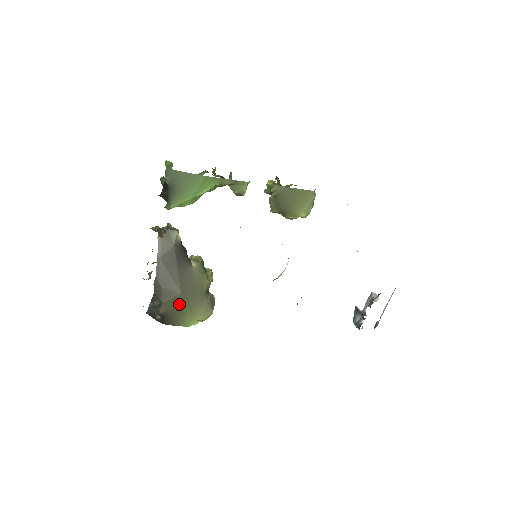
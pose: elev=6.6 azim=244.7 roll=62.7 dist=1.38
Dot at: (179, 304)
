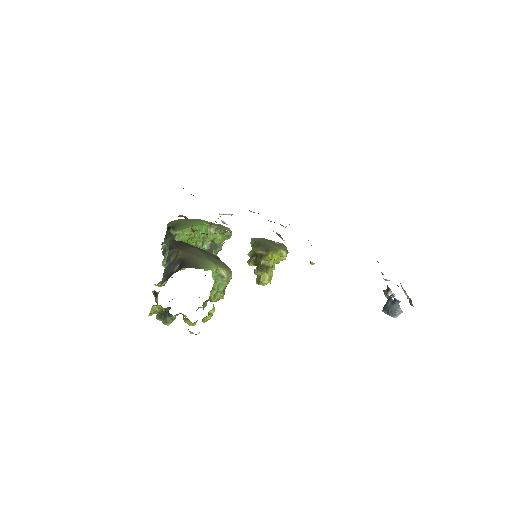
Dot at: (195, 253)
